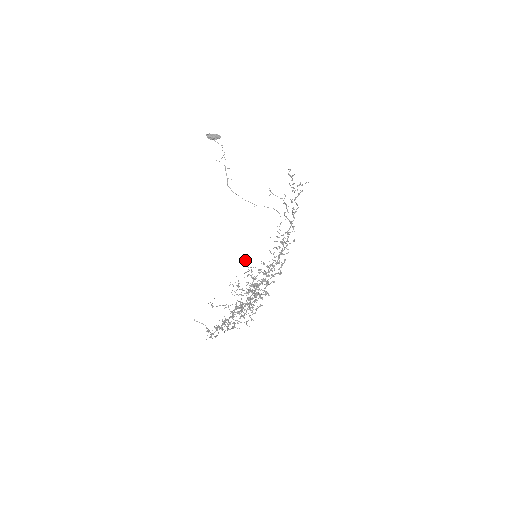
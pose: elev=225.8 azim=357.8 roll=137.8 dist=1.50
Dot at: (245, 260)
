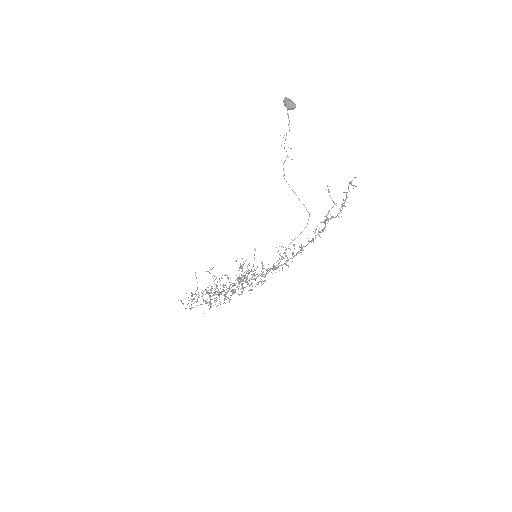
Dot at: occluded
